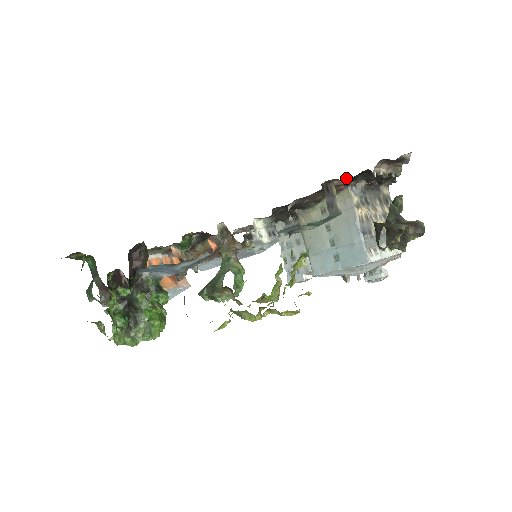
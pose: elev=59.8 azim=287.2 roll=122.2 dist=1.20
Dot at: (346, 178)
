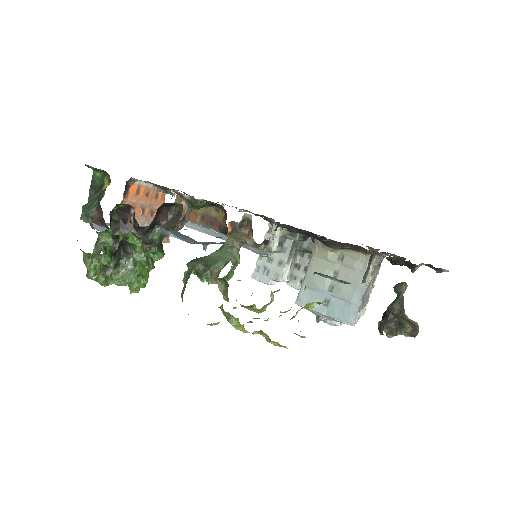
Dot at: (390, 258)
